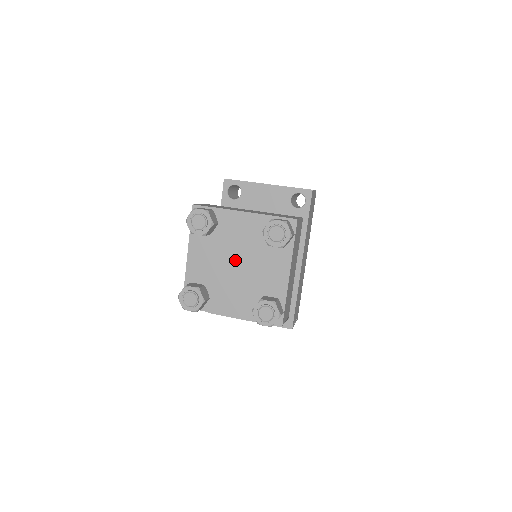
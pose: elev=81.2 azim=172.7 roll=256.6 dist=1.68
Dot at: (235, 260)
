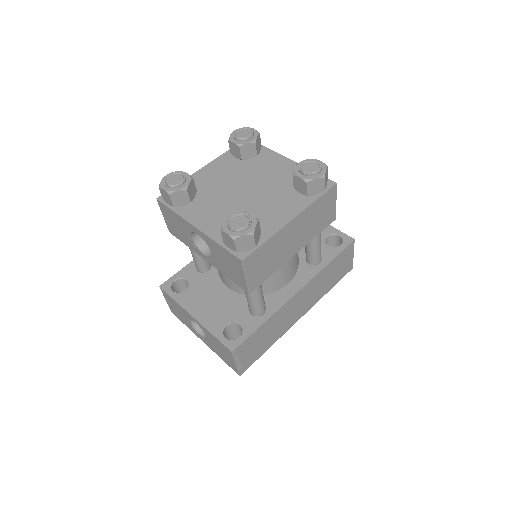
Dot at: (246, 187)
